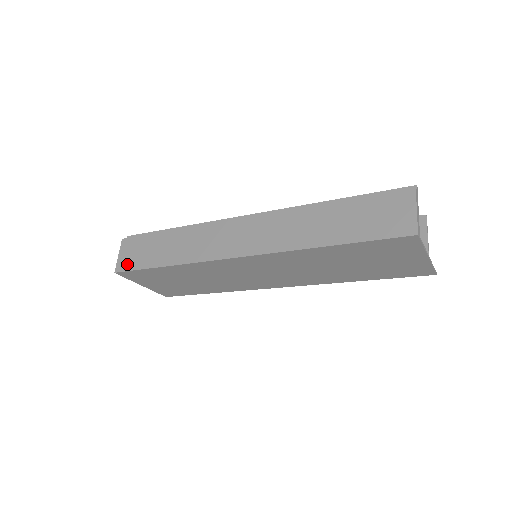
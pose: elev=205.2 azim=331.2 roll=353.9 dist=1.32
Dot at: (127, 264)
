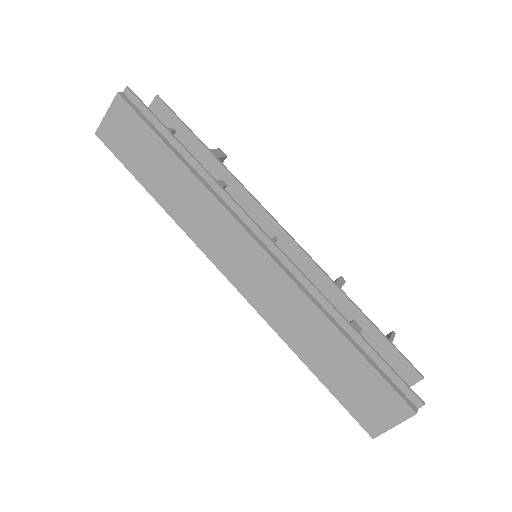
Dot at: (113, 141)
